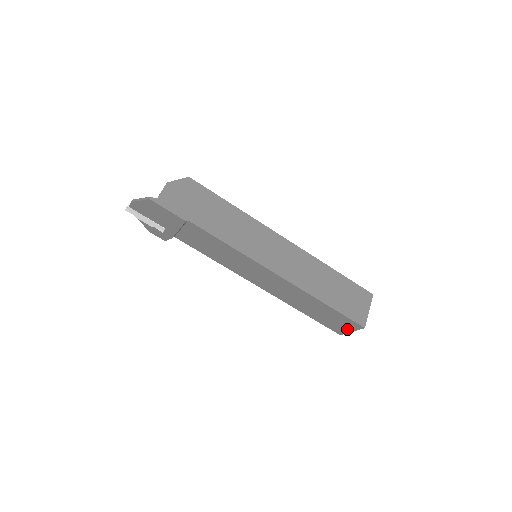
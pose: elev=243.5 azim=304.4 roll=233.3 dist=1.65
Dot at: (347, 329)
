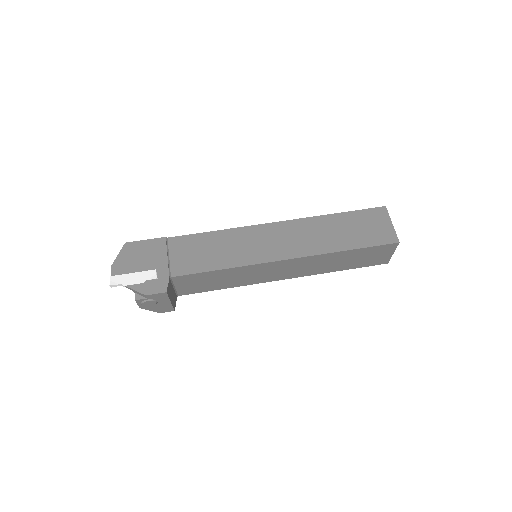
Dot at: (386, 226)
